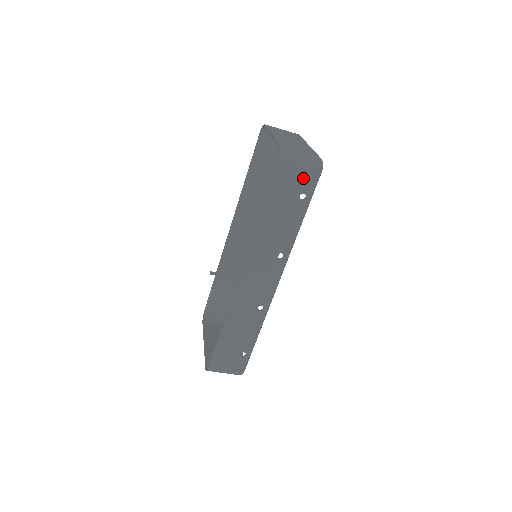
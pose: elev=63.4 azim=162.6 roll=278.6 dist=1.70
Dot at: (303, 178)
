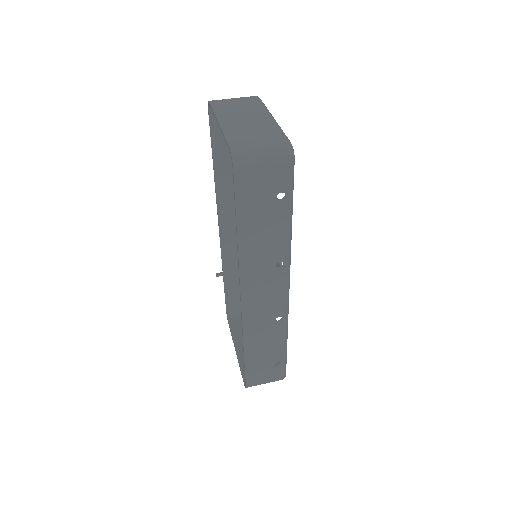
Dot at: (273, 176)
